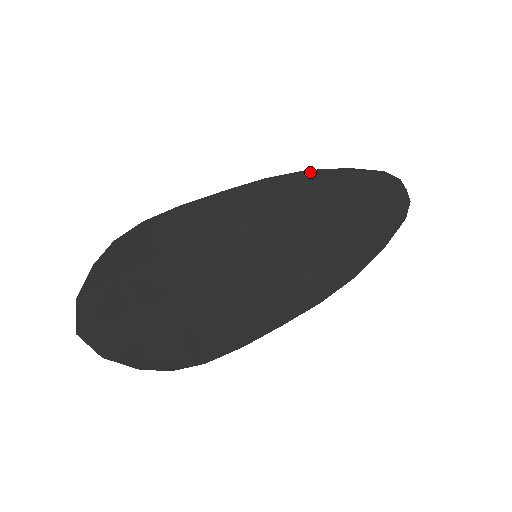
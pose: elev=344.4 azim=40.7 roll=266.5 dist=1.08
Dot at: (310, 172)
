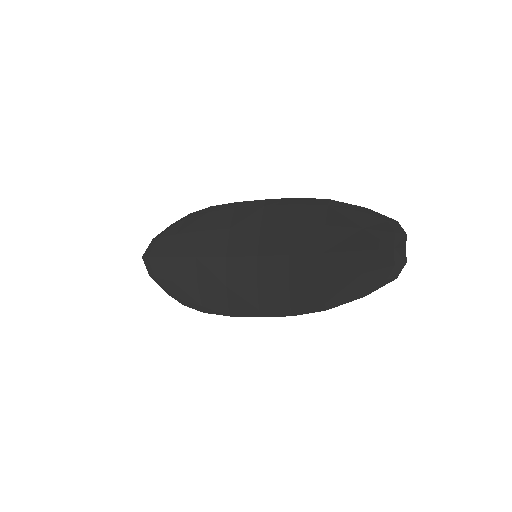
Dot at: (331, 202)
